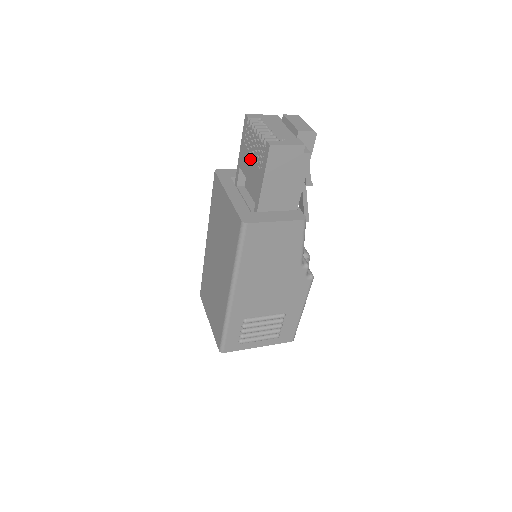
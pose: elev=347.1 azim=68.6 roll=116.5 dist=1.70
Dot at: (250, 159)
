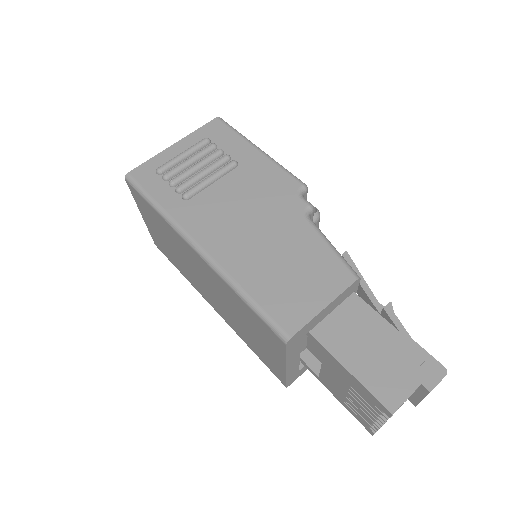
Dot at: (345, 388)
